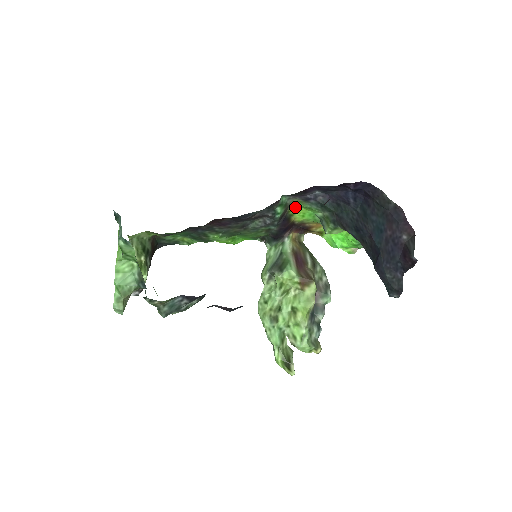
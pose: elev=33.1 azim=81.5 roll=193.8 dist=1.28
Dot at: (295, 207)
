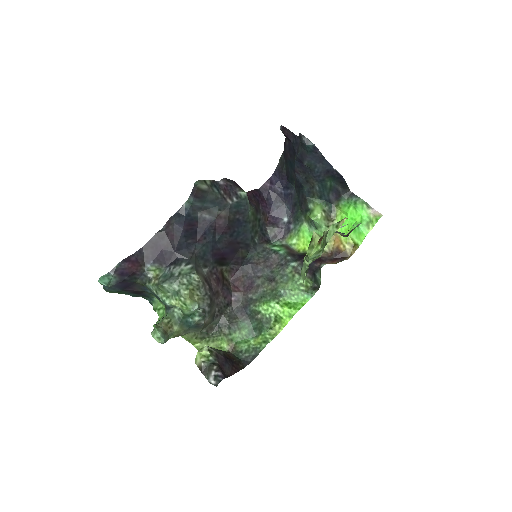
Dot at: (296, 244)
